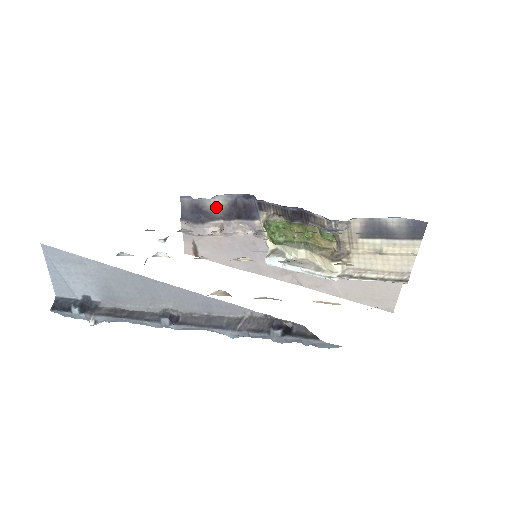
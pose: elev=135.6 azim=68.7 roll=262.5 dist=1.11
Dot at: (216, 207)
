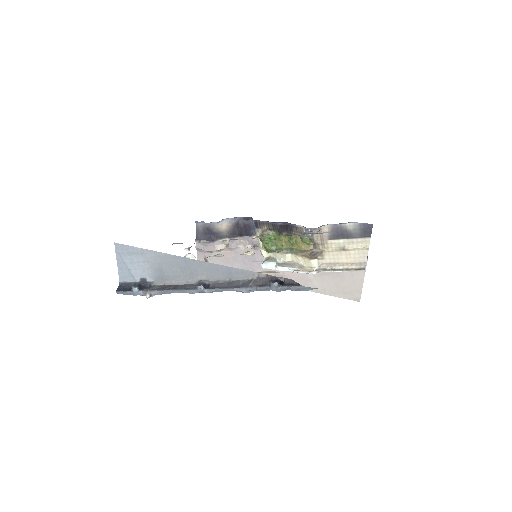
Dot at: (223, 228)
